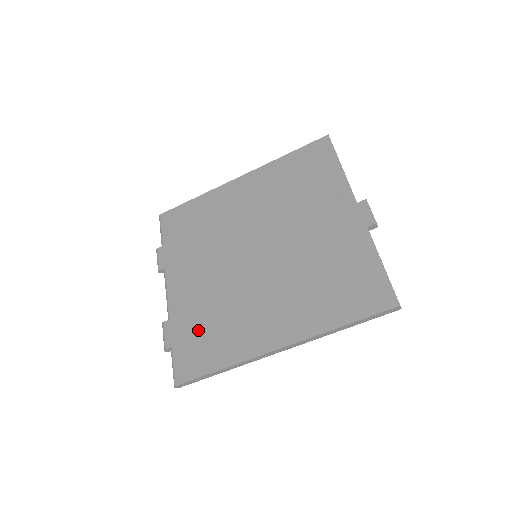
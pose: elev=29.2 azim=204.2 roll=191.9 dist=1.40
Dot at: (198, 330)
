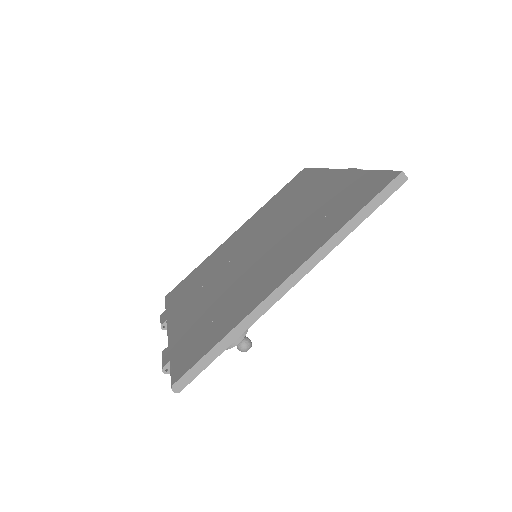
Dot at: (199, 329)
